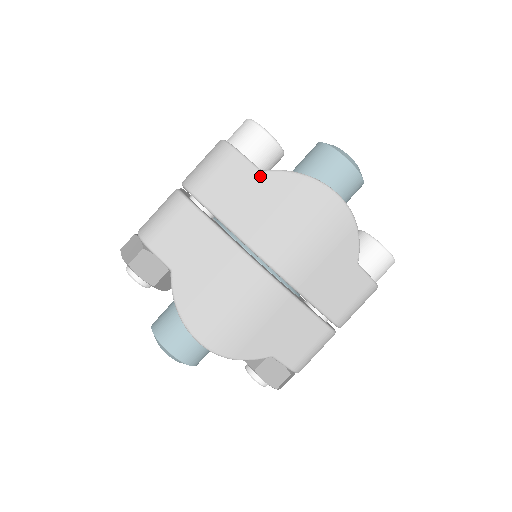
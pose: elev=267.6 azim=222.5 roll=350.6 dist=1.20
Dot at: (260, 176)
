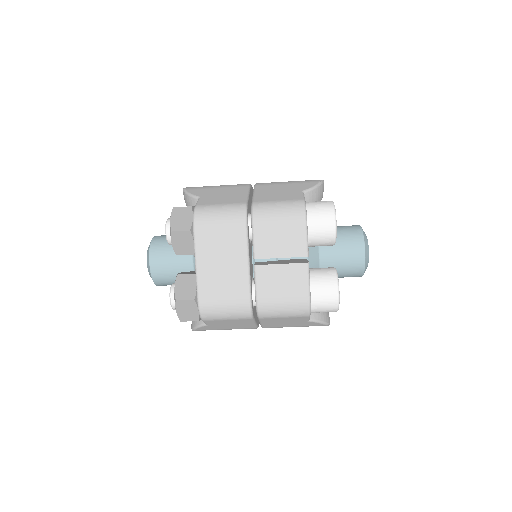
Dot at: (305, 322)
